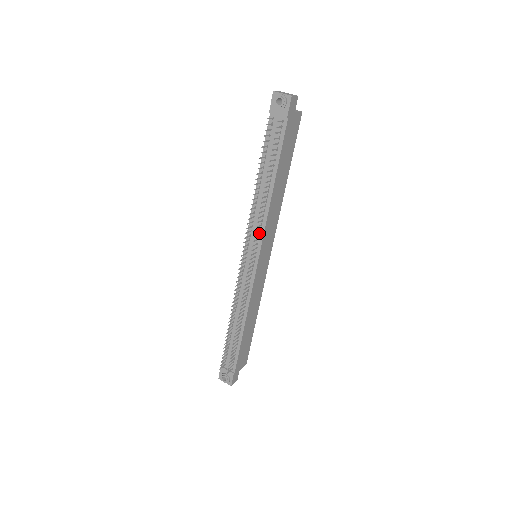
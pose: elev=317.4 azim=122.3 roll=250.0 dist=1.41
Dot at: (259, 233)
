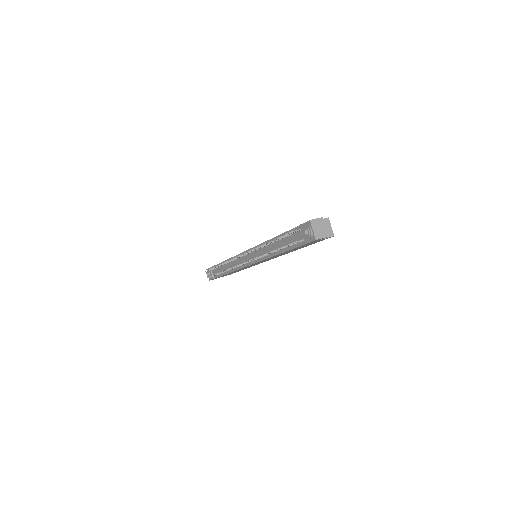
Dot at: occluded
